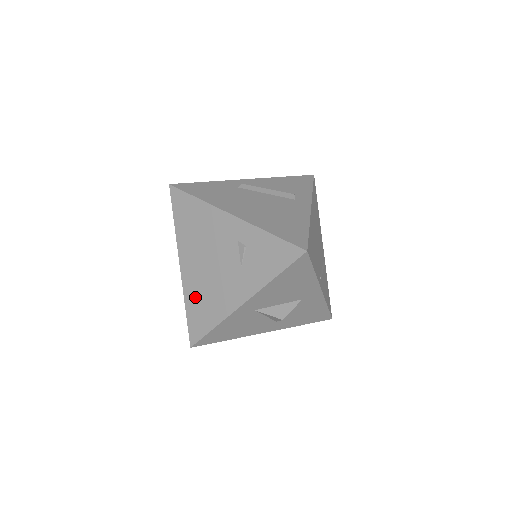
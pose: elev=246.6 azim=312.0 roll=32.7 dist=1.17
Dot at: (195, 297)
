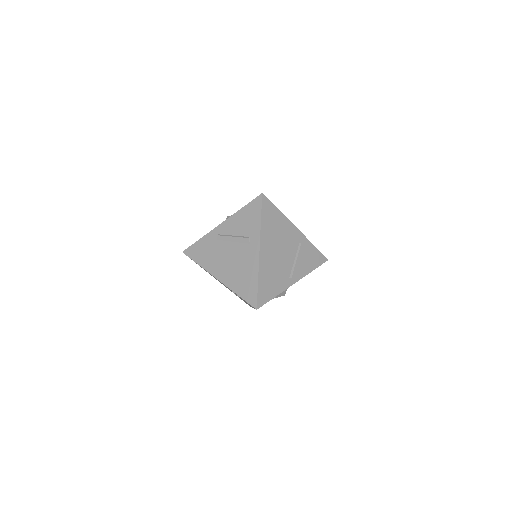
Dot at: occluded
